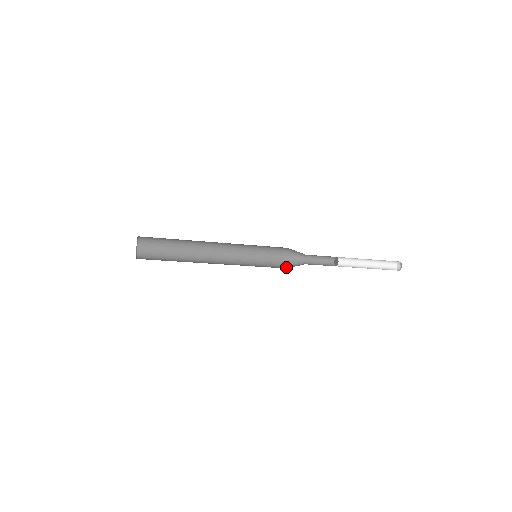
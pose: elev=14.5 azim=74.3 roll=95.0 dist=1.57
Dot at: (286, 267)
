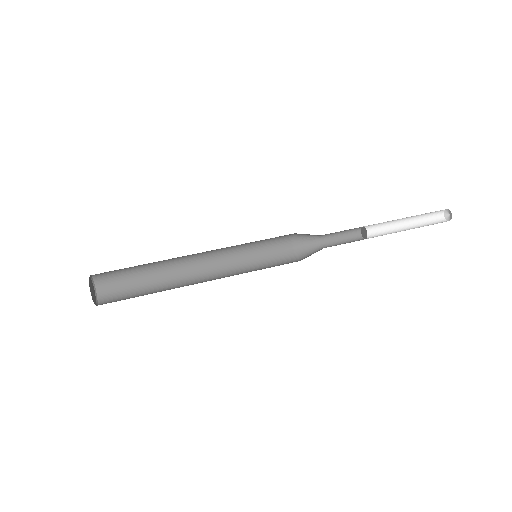
Dot at: (295, 247)
